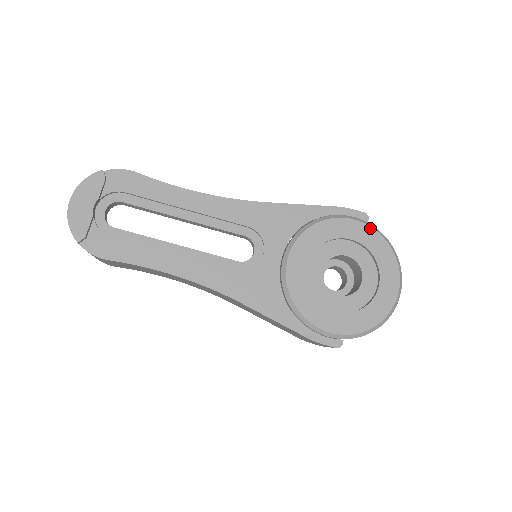
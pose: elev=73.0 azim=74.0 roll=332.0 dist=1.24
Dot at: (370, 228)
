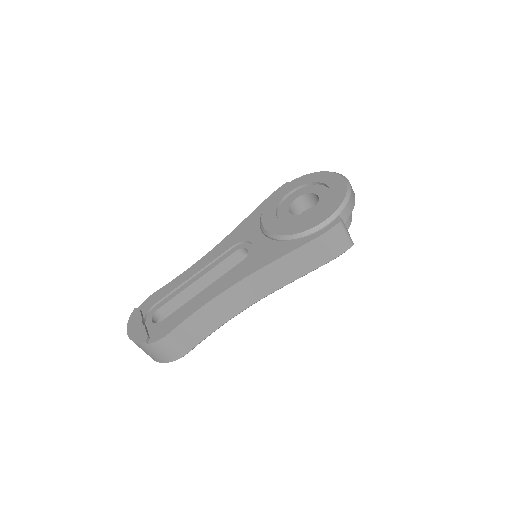
Dot at: (293, 181)
